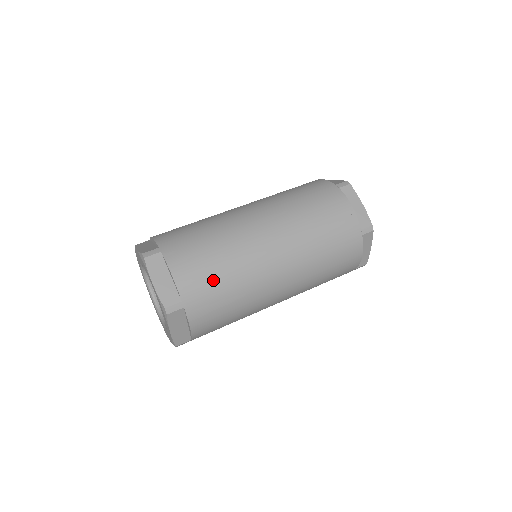
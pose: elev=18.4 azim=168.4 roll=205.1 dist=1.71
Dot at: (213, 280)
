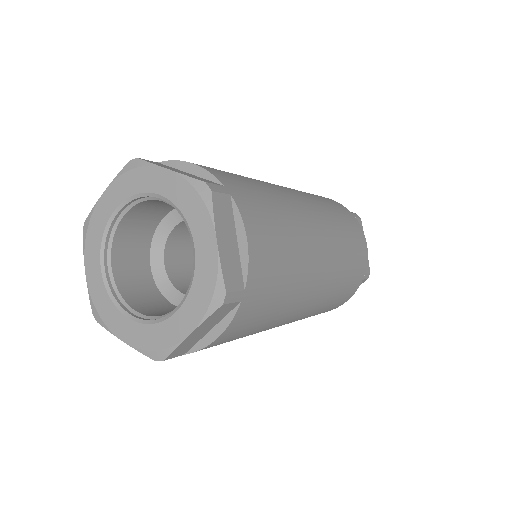
Dot at: (279, 273)
